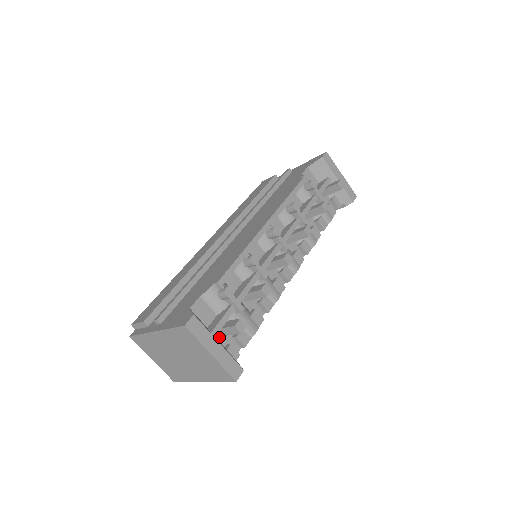
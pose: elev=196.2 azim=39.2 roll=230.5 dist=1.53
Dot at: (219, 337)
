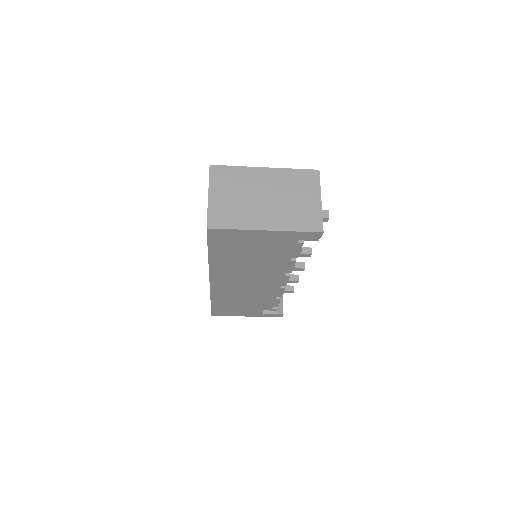
Dot at: occluded
